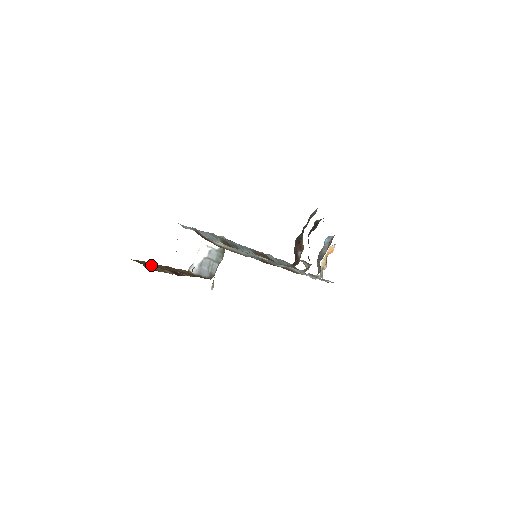
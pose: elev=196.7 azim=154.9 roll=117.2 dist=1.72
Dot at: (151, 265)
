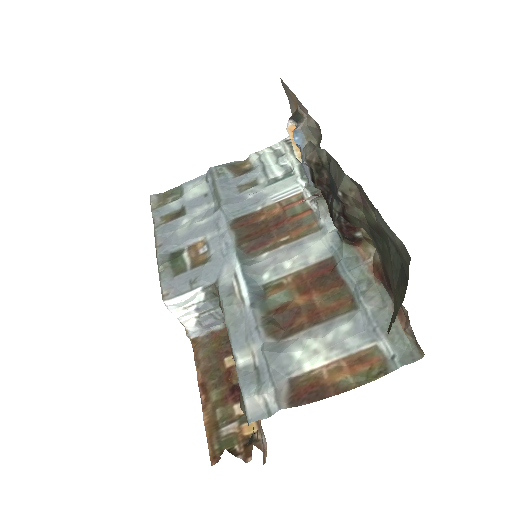
Dot at: (216, 428)
